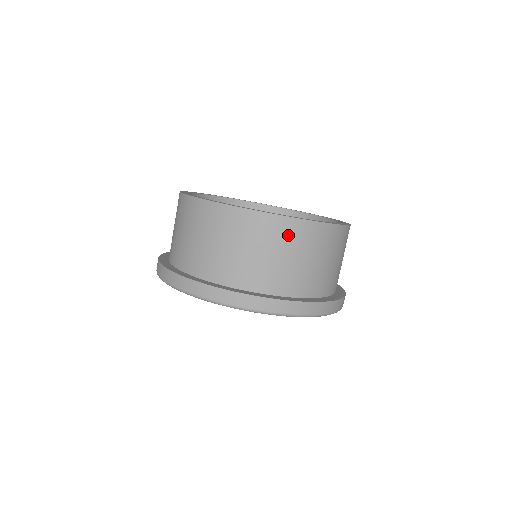
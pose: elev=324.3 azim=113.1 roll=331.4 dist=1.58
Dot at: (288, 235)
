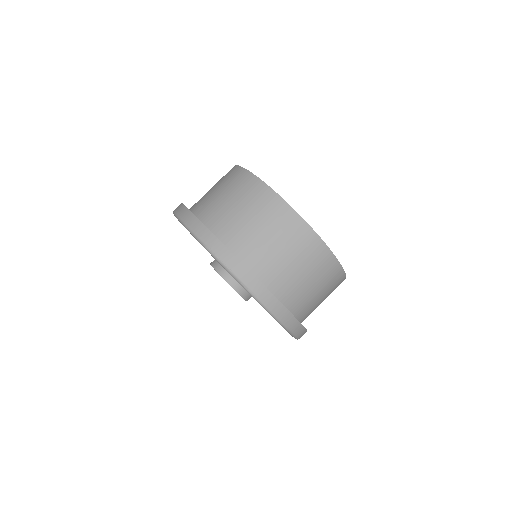
Dot at: (310, 251)
